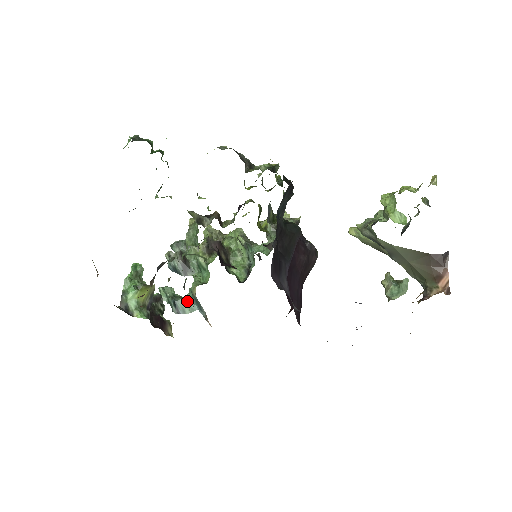
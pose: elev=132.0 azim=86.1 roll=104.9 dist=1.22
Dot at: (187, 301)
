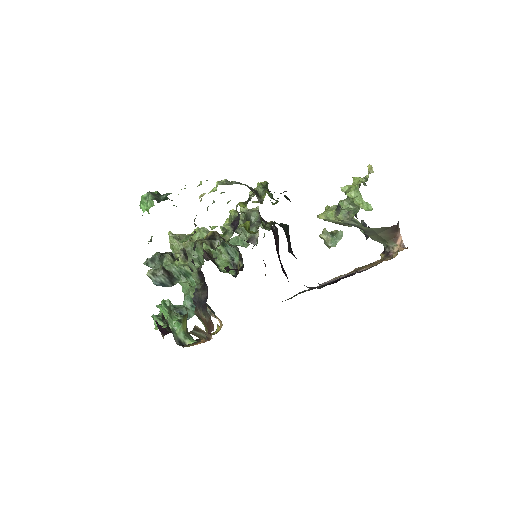
Dot at: (188, 307)
